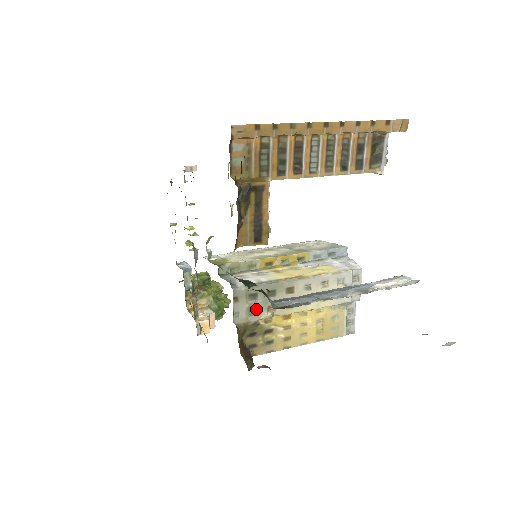
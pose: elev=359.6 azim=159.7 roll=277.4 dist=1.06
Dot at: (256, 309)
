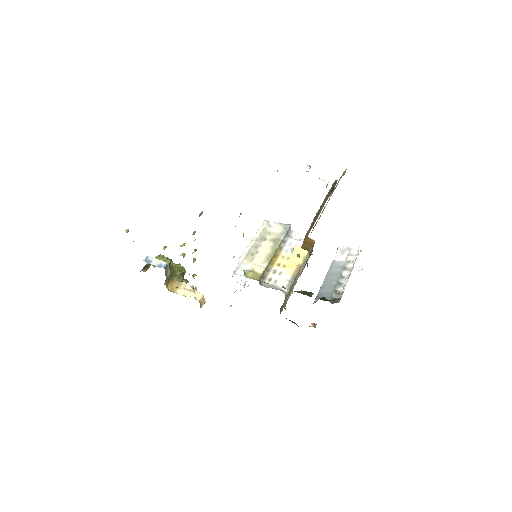
Dot at: (289, 295)
